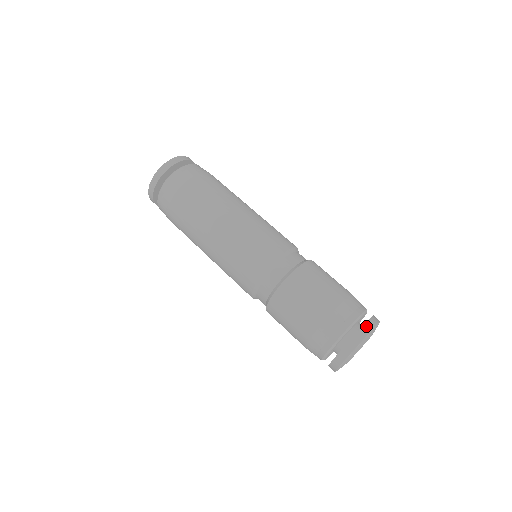
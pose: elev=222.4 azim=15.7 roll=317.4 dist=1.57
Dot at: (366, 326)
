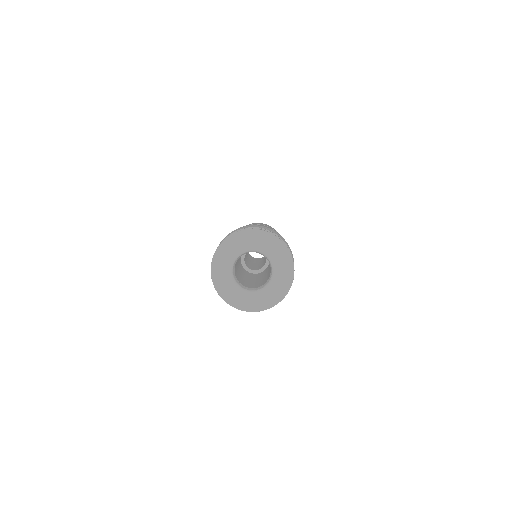
Dot at: occluded
